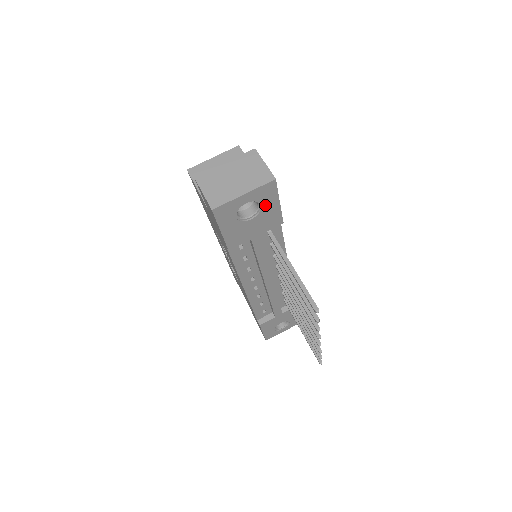
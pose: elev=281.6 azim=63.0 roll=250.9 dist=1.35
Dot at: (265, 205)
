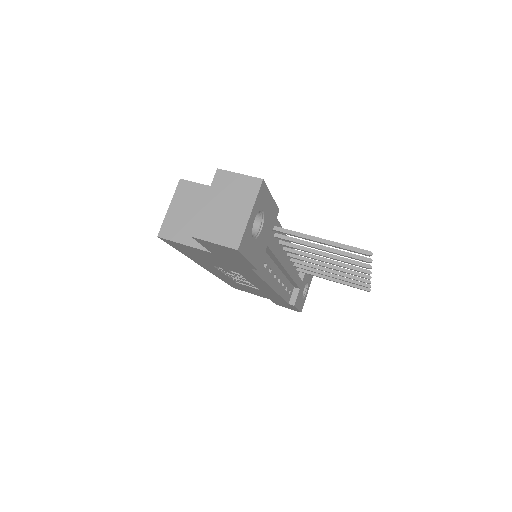
Dot at: (265, 208)
